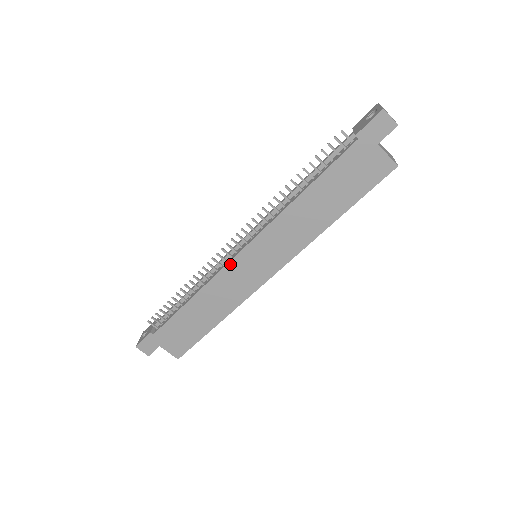
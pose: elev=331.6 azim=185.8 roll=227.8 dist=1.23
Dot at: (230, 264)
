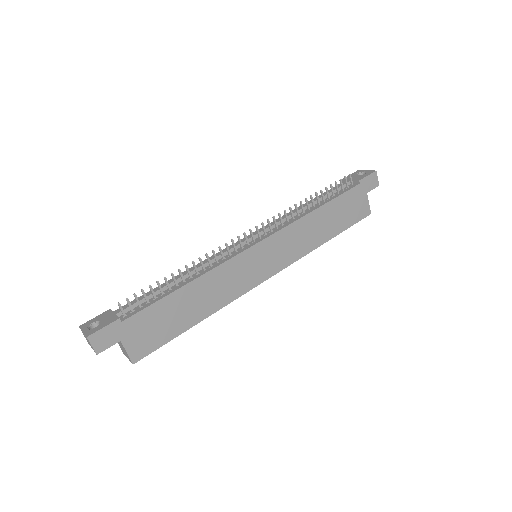
Dot at: (243, 253)
